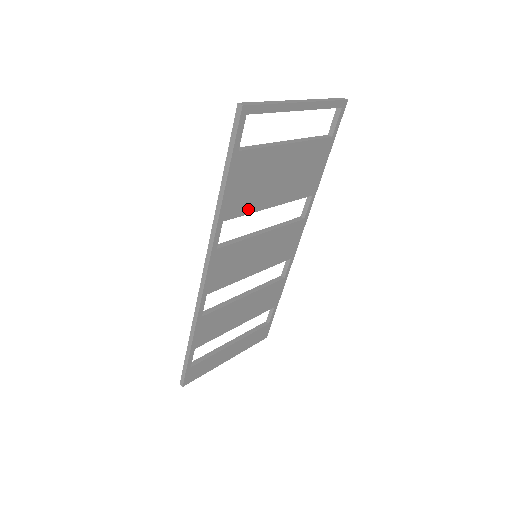
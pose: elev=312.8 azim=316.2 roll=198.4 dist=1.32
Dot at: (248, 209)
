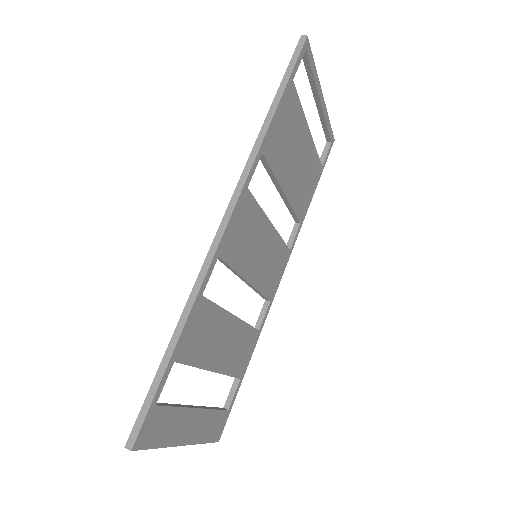
Dot at: (275, 167)
